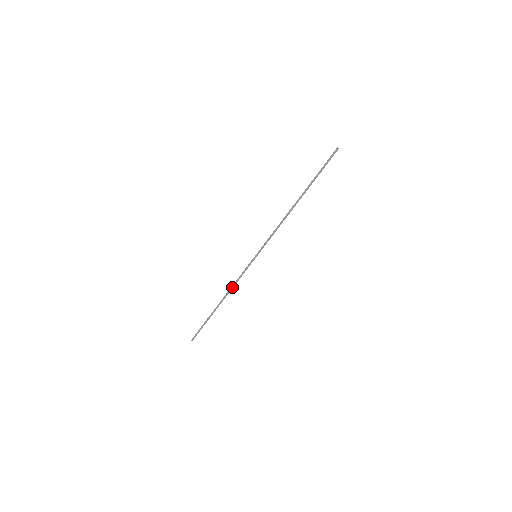
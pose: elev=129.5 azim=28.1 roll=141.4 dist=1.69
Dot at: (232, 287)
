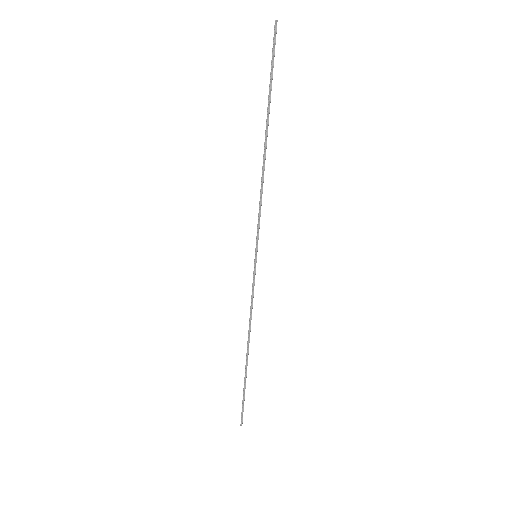
Dot at: occluded
